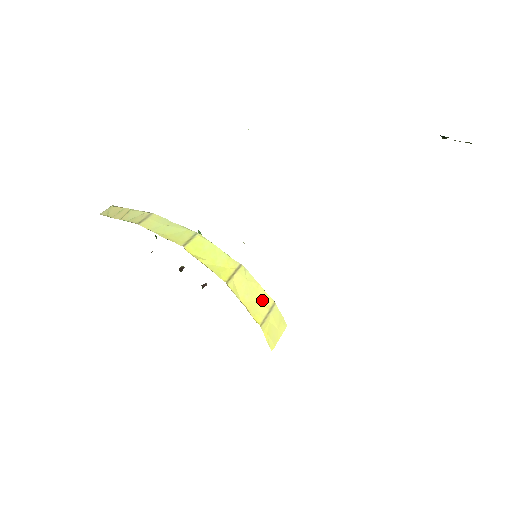
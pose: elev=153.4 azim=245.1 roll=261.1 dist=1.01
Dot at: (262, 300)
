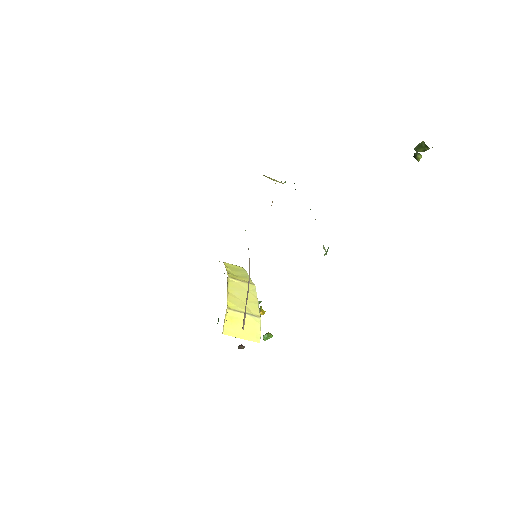
Dot at: (249, 306)
